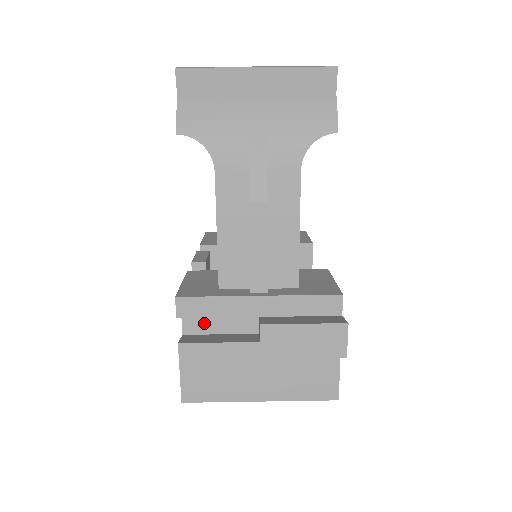
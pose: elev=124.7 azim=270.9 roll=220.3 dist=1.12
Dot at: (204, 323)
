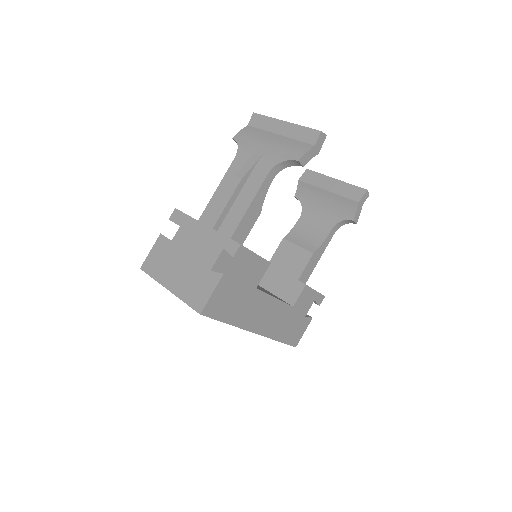
Dot at: occluded
